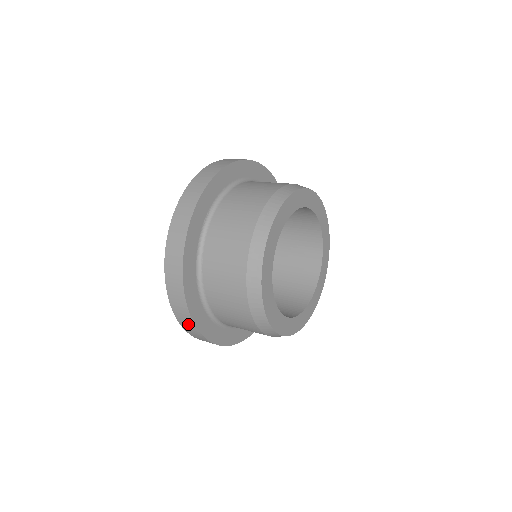
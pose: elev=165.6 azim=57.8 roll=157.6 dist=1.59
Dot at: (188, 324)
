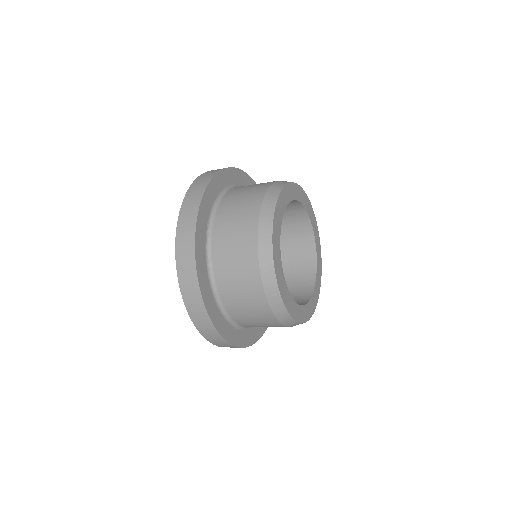
Dot at: (213, 336)
